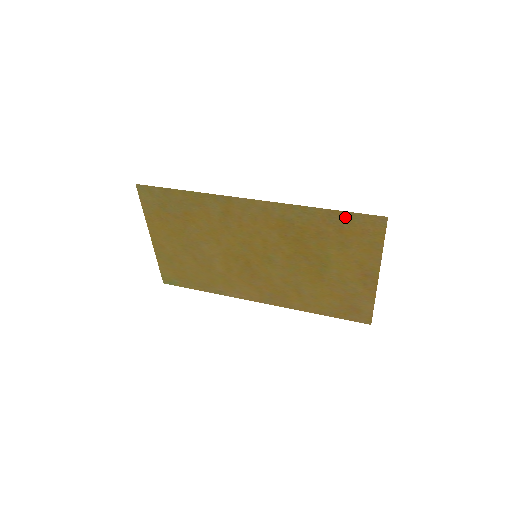
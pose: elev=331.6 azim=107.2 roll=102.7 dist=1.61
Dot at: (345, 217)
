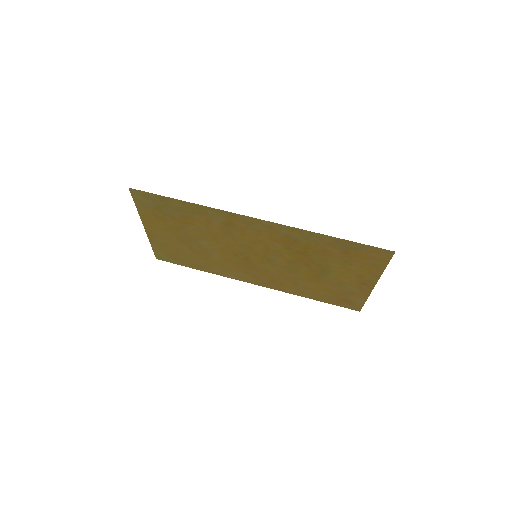
Dot at: (353, 245)
